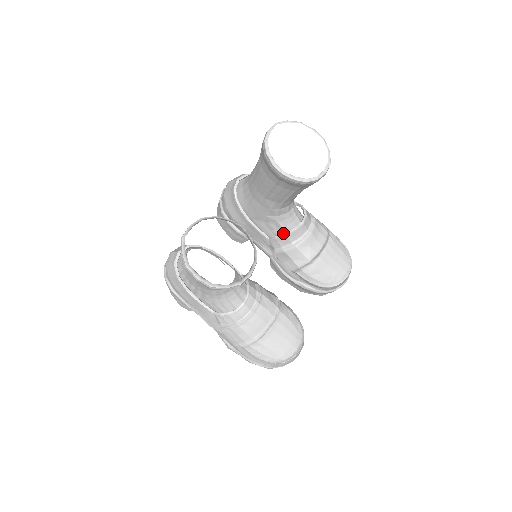
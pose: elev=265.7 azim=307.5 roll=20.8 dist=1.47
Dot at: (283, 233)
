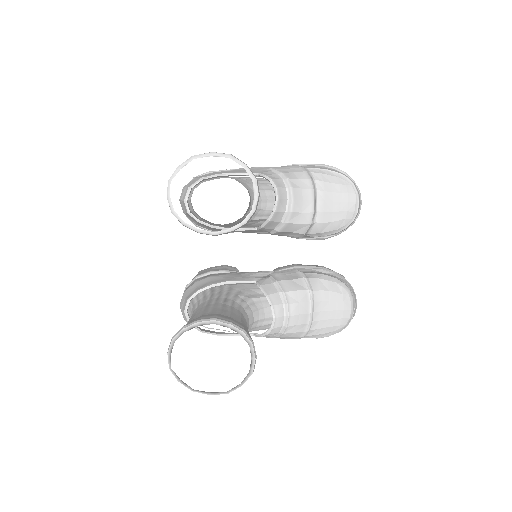
Dot at: (265, 221)
